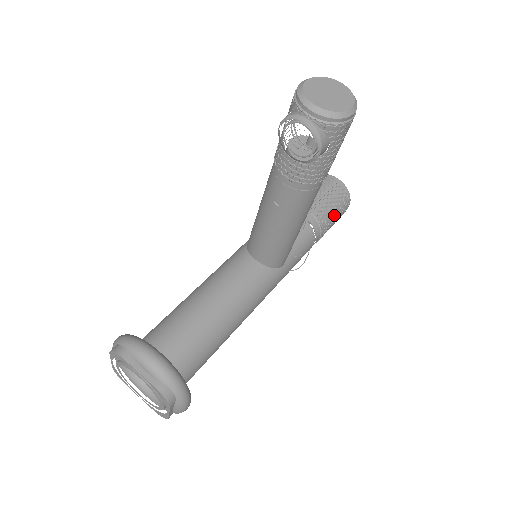
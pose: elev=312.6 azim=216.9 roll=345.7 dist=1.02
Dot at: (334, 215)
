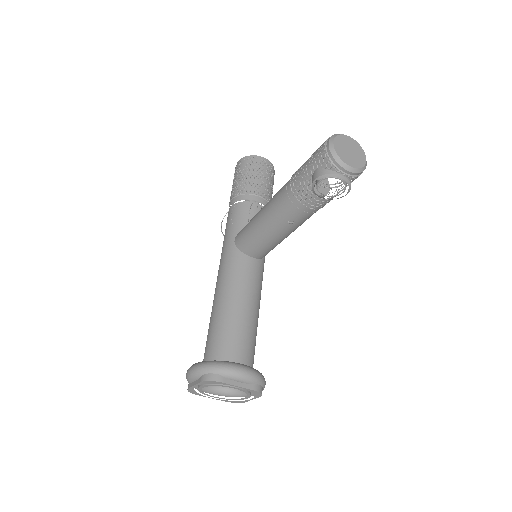
Dot at: (272, 191)
